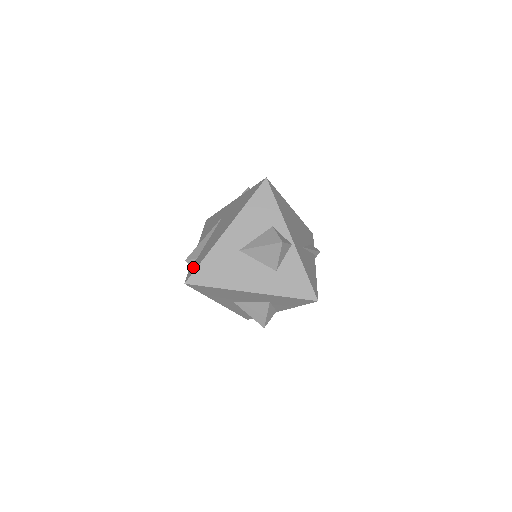
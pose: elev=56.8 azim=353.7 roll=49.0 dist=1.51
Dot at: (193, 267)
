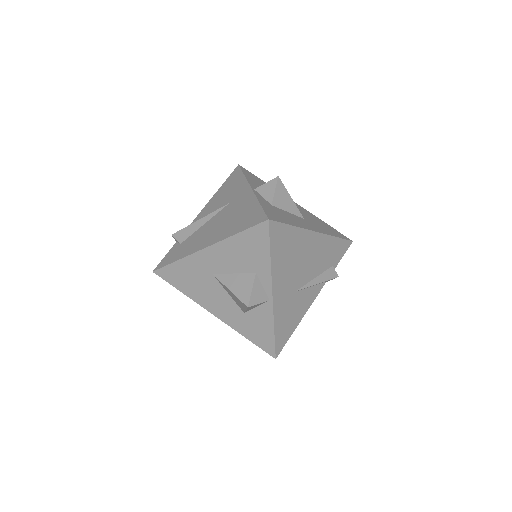
Dot at: (169, 256)
